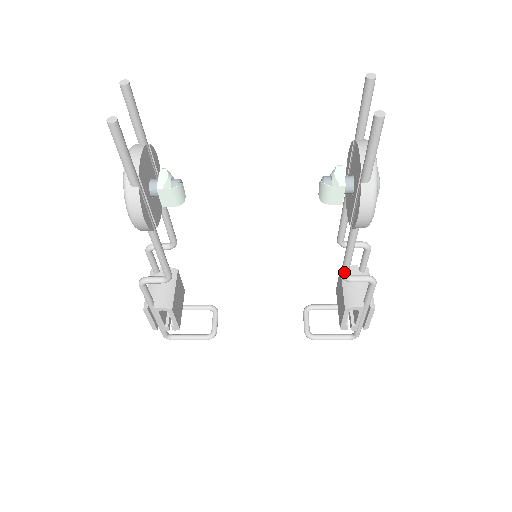
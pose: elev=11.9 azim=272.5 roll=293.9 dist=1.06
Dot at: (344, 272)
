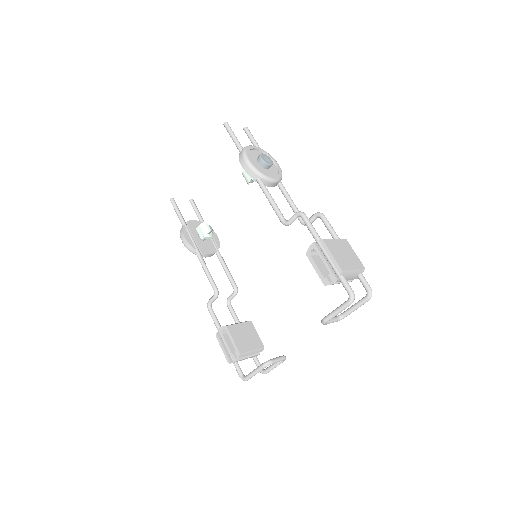
Dot at: (278, 217)
